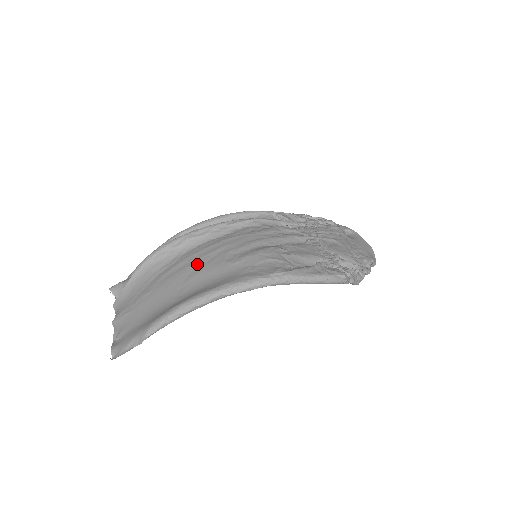
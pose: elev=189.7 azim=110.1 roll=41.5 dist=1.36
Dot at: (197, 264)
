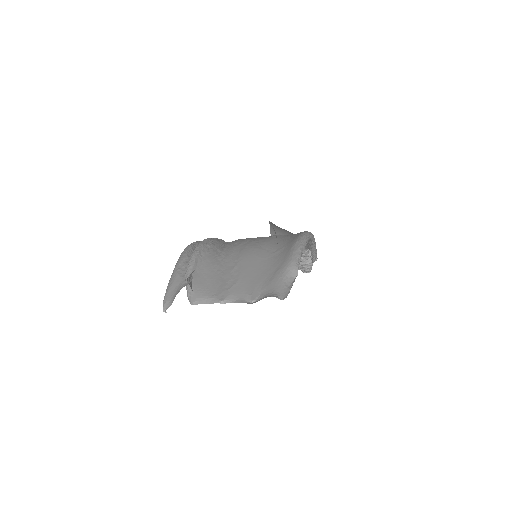
Dot at: (252, 242)
